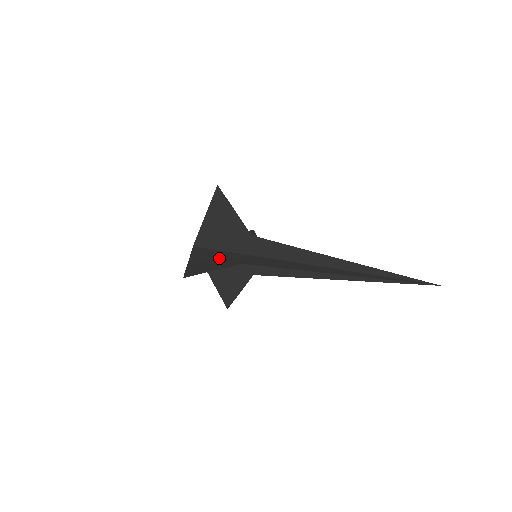
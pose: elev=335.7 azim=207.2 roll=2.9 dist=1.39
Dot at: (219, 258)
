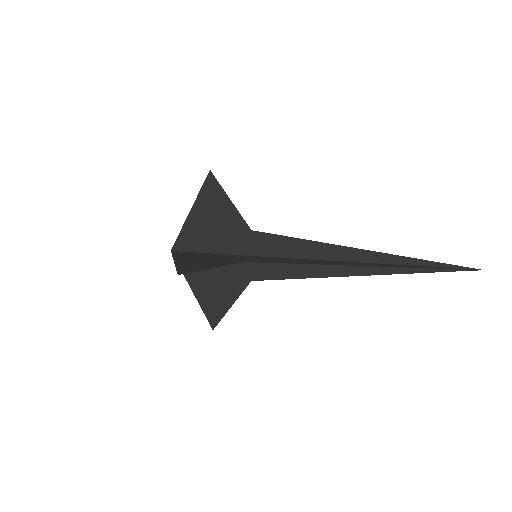
Dot at: (212, 258)
